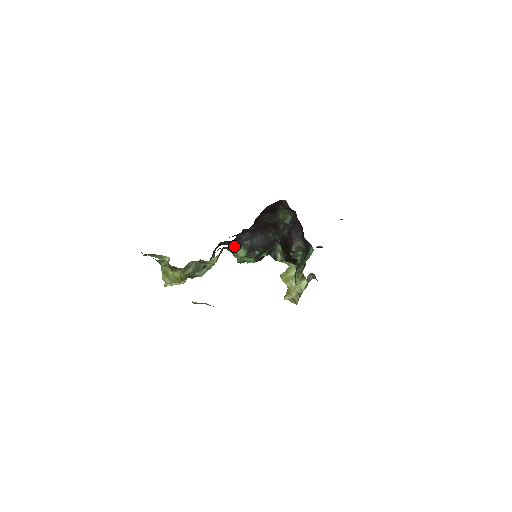
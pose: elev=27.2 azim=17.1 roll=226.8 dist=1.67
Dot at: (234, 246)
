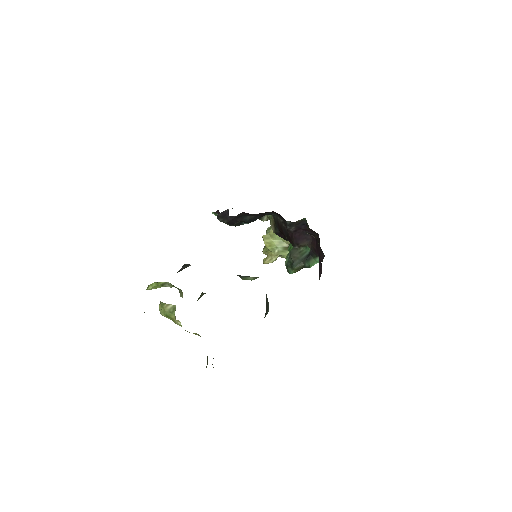
Dot at: occluded
